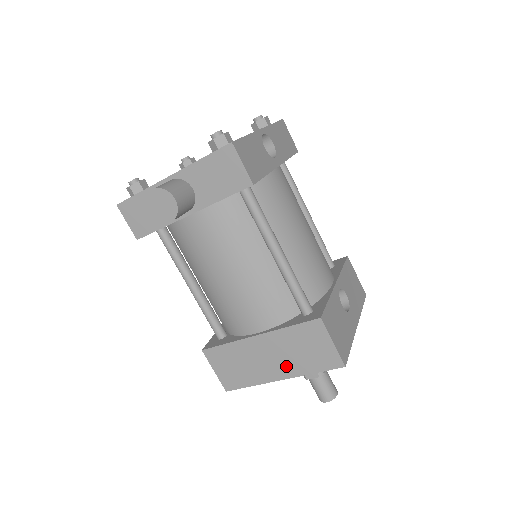
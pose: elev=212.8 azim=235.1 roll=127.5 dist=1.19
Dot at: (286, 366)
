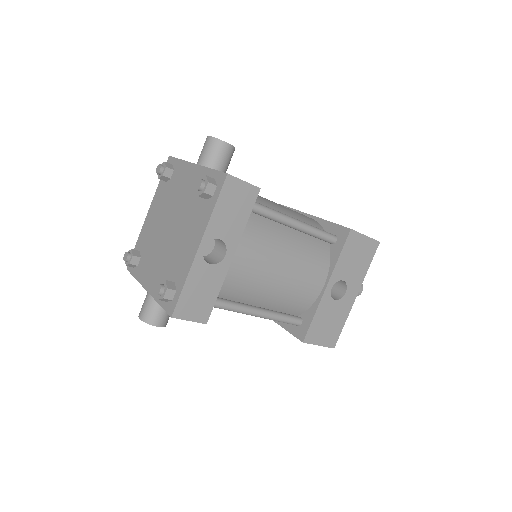
Dot at: occluded
